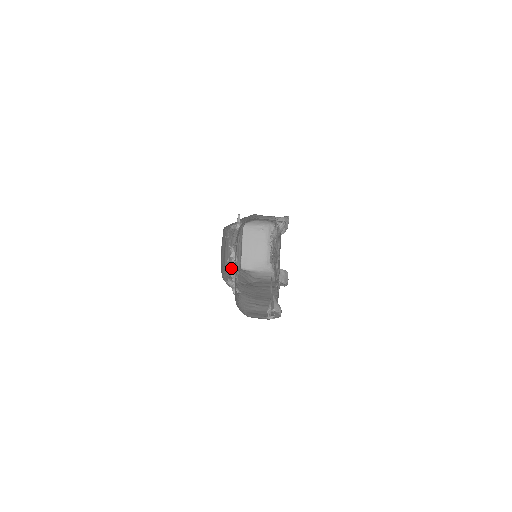
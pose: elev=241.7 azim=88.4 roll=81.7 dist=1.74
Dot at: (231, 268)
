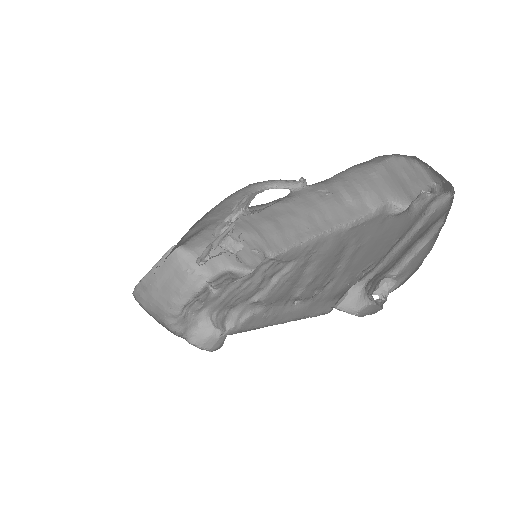
Dot at: occluded
